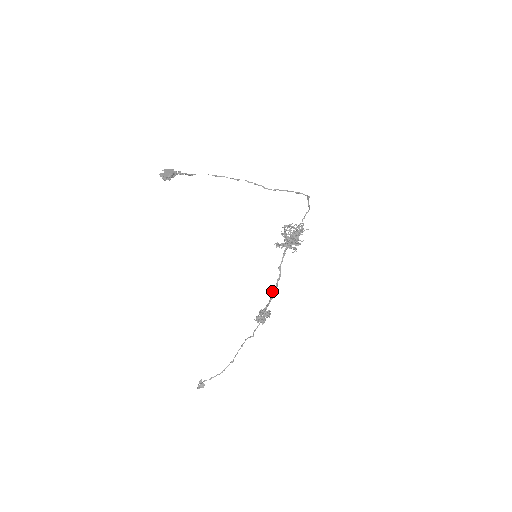
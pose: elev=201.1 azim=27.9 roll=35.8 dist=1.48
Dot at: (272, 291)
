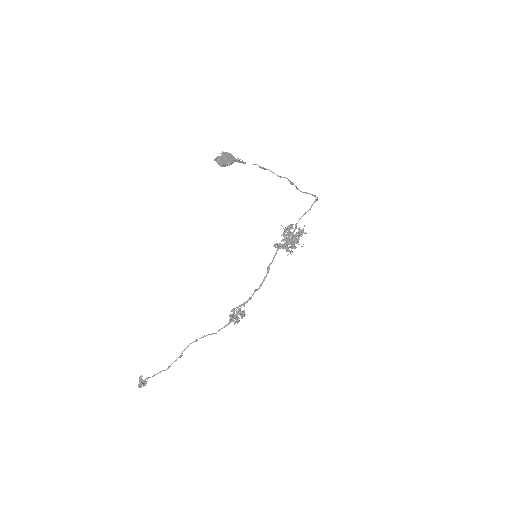
Dot at: (254, 291)
